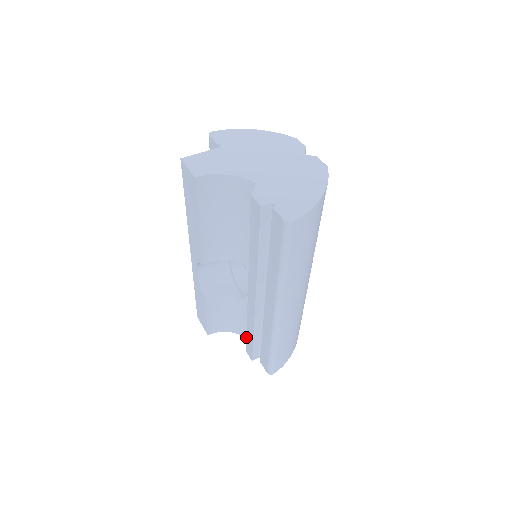
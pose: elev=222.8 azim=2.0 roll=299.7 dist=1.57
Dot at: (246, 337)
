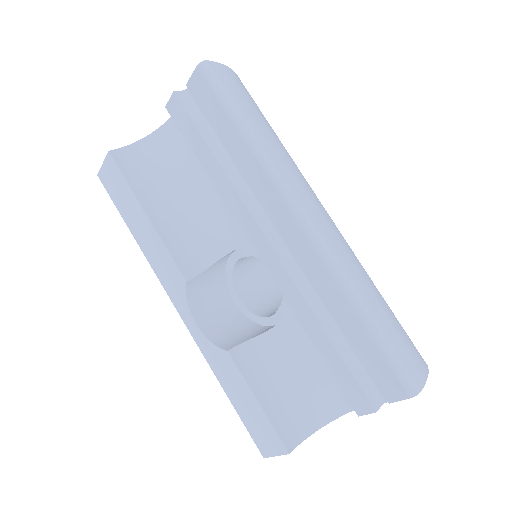
Dot at: occluded
